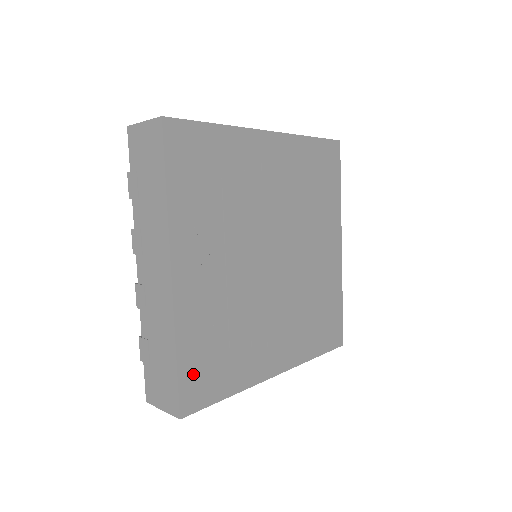
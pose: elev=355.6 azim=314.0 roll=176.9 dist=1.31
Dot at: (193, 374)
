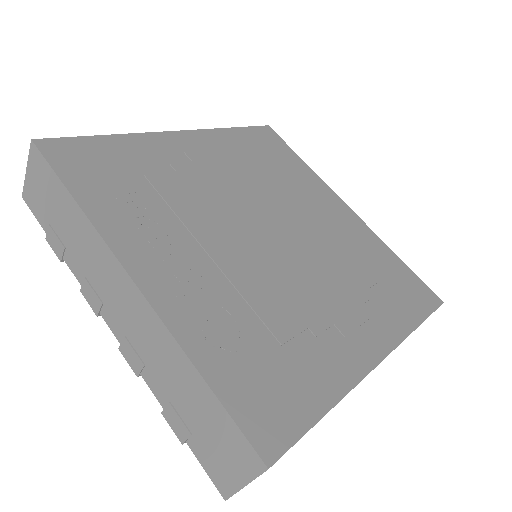
Dot at: (247, 395)
